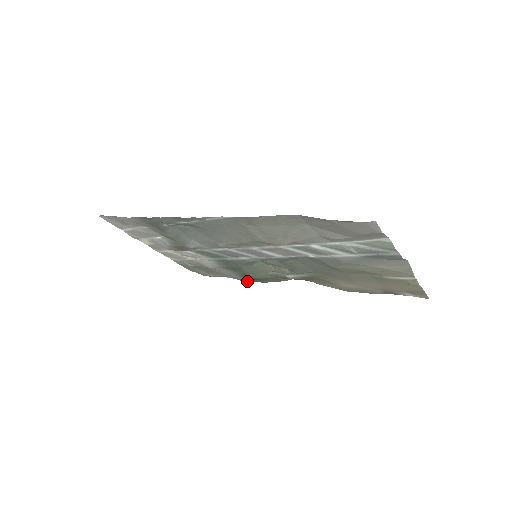
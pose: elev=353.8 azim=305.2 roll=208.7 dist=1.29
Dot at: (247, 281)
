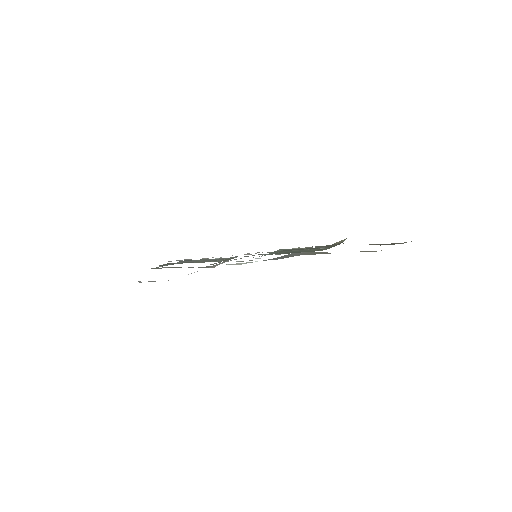
Dot at: occluded
